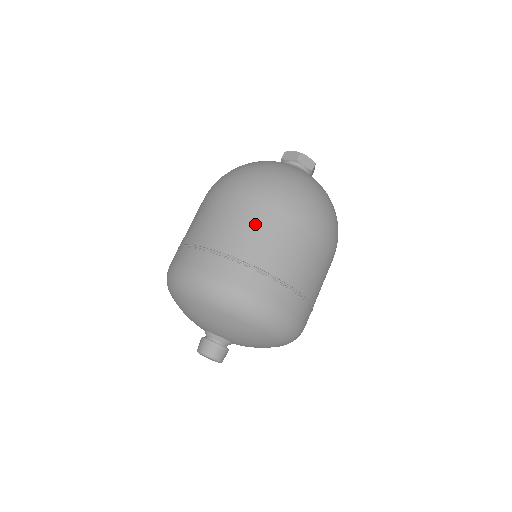
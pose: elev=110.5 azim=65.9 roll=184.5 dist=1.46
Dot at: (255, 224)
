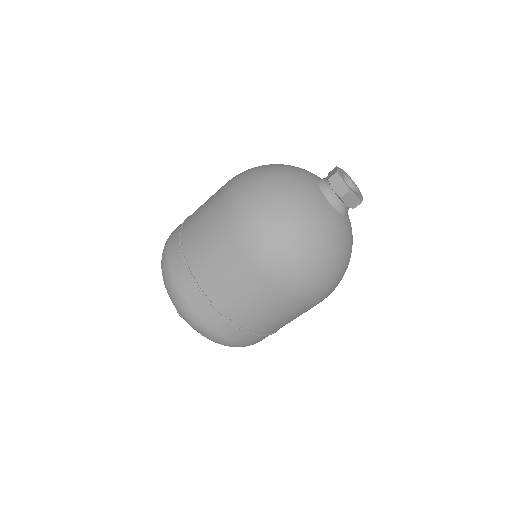
Dot at: (206, 218)
